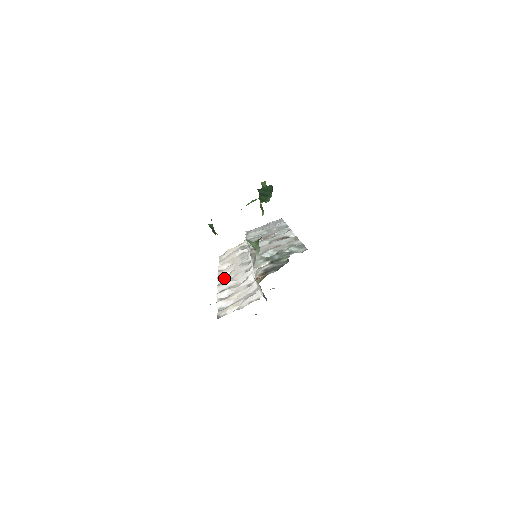
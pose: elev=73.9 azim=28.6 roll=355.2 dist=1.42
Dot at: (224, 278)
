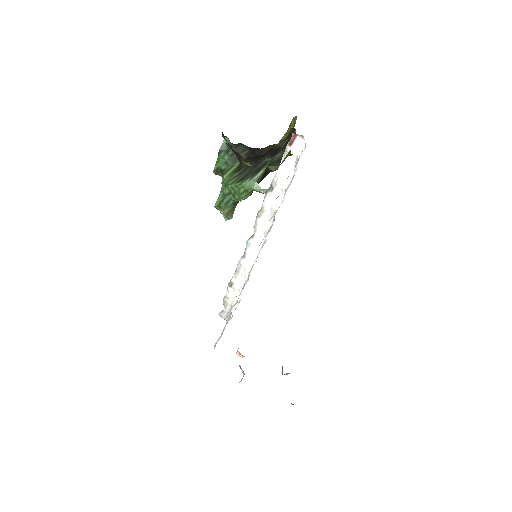
Dot at: occluded
